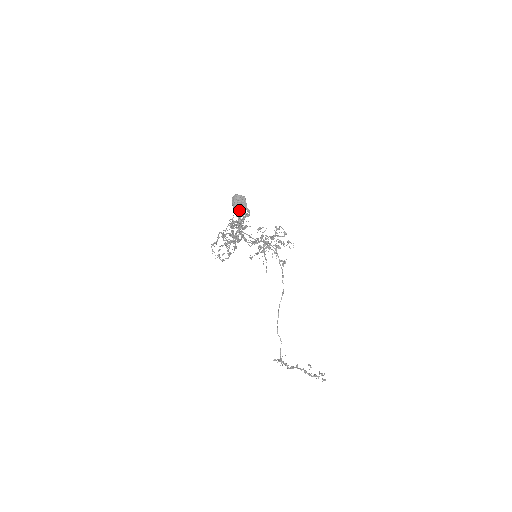
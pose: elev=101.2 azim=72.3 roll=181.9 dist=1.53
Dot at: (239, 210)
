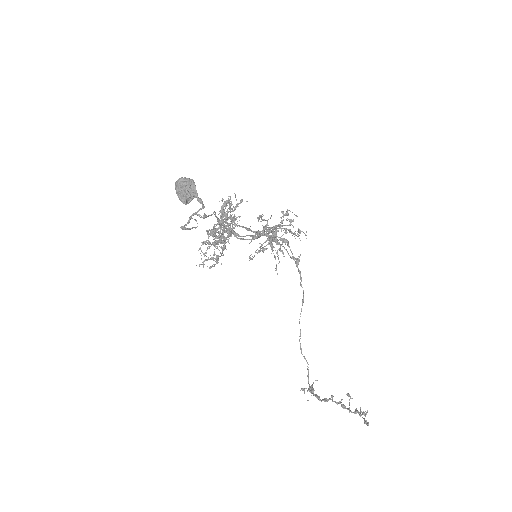
Dot at: (186, 202)
